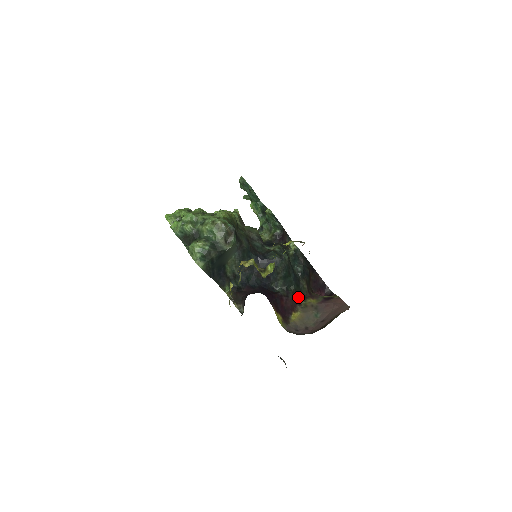
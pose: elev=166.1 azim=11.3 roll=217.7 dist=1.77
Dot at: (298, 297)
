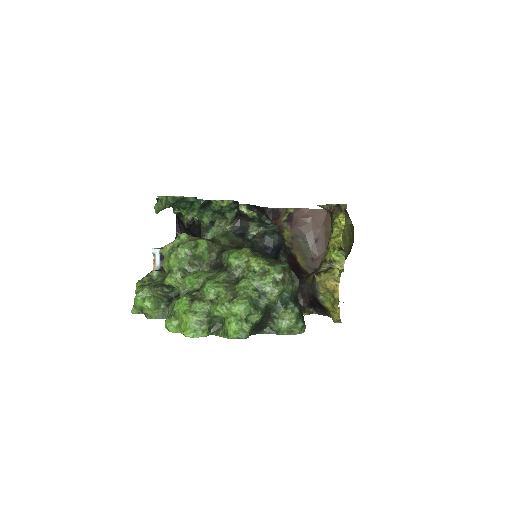
Dot at: occluded
